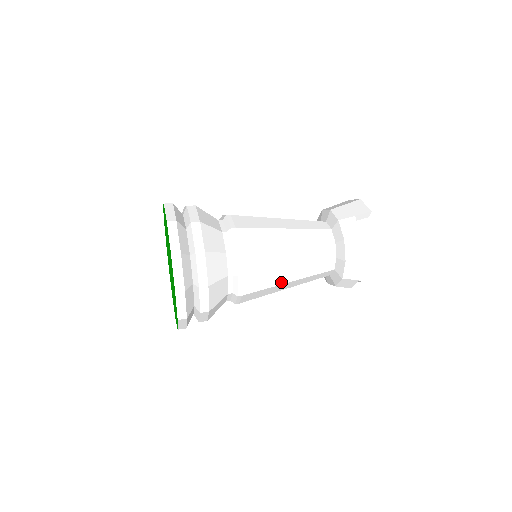
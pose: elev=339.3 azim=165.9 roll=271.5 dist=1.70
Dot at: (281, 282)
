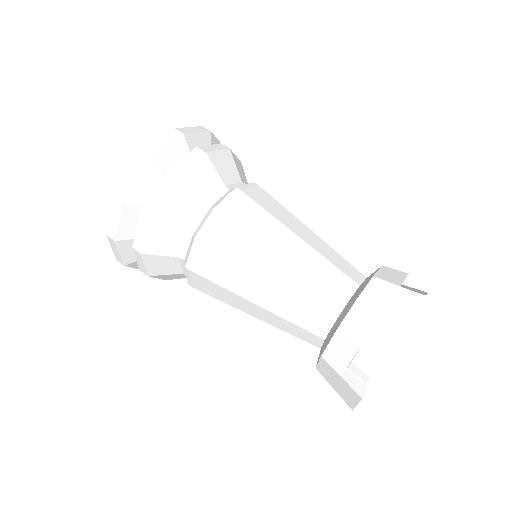
Dot at: (255, 269)
